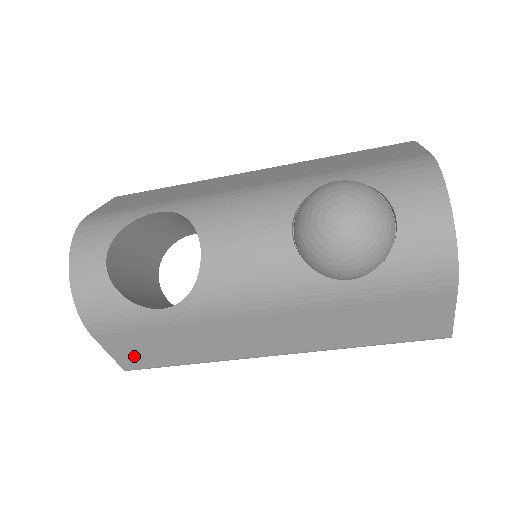
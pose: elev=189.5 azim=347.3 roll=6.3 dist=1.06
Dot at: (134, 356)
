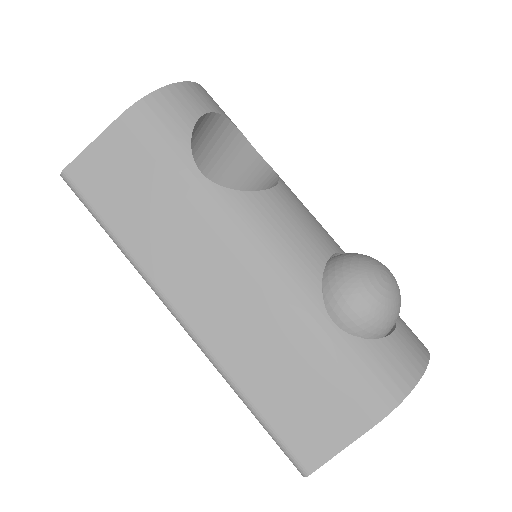
Dot at: (100, 171)
